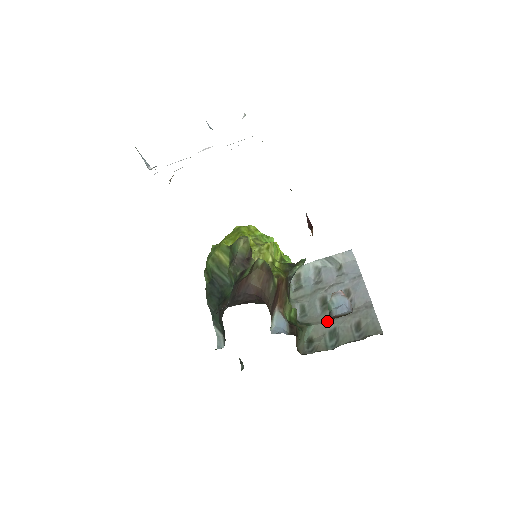
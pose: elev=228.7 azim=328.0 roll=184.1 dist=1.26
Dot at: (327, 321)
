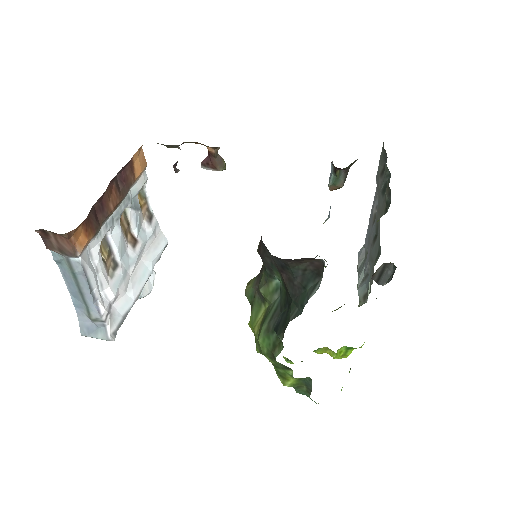
Dot at: (379, 210)
